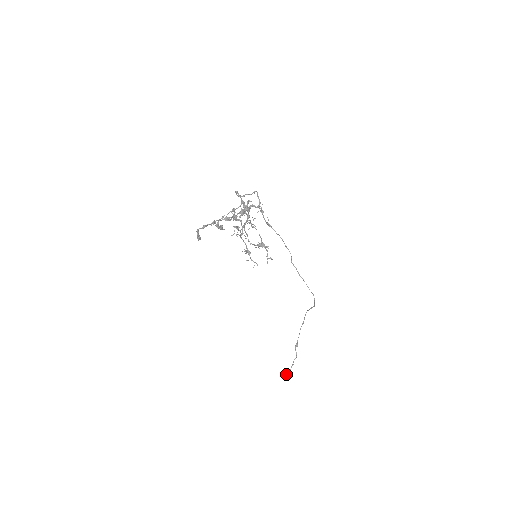
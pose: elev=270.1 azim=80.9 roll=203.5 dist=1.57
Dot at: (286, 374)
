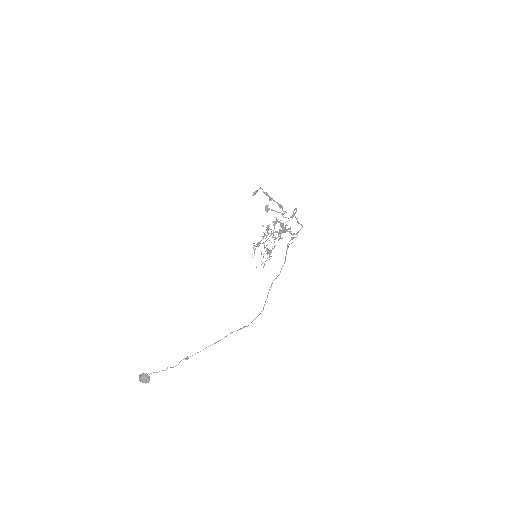
Dot at: occluded
